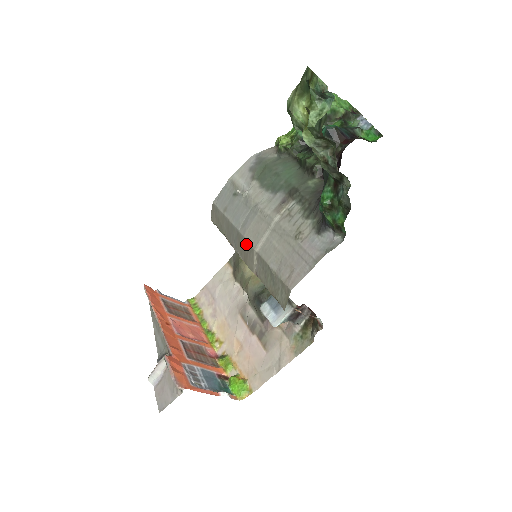
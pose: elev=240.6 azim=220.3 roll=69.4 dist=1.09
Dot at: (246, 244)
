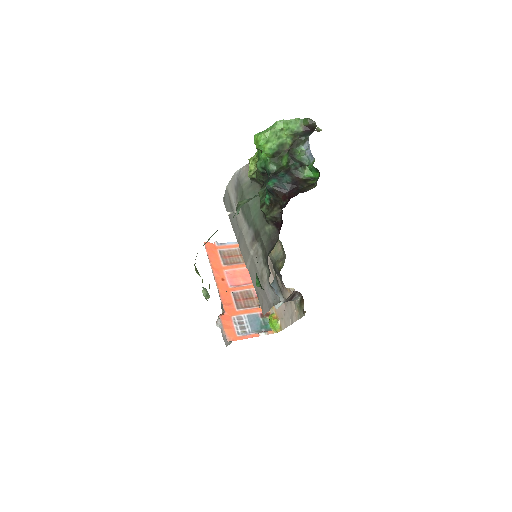
Dot at: occluded
